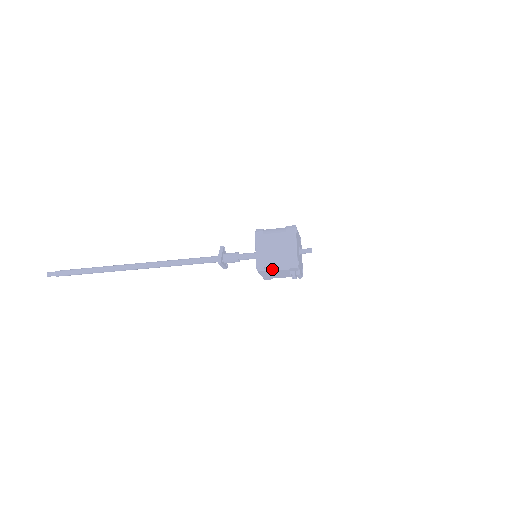
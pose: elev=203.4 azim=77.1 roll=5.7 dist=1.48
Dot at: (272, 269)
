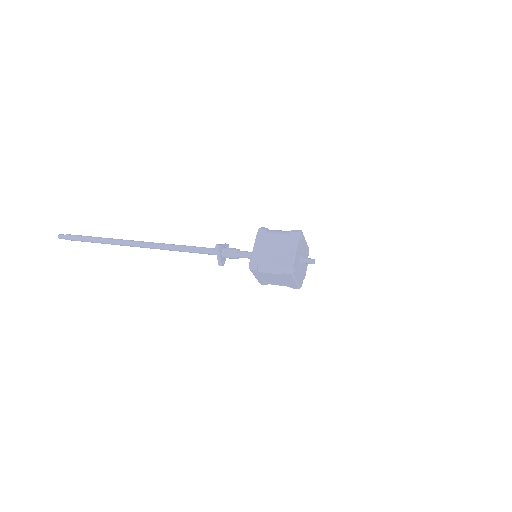
Dot at: occluded
